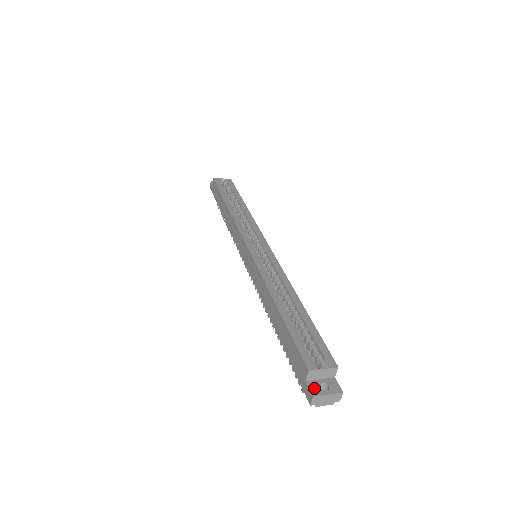
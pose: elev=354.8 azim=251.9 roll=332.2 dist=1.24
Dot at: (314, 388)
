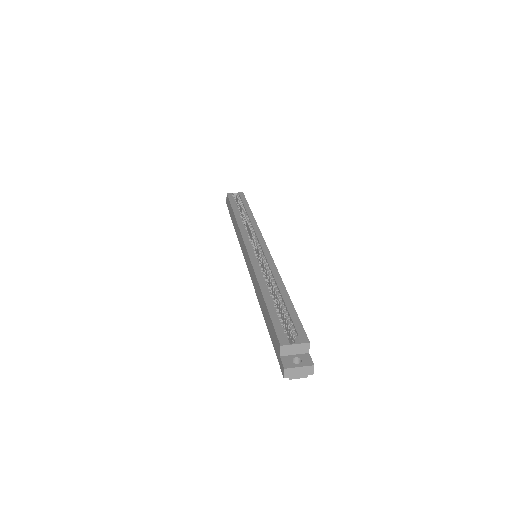
Dot at: (287, 362)
